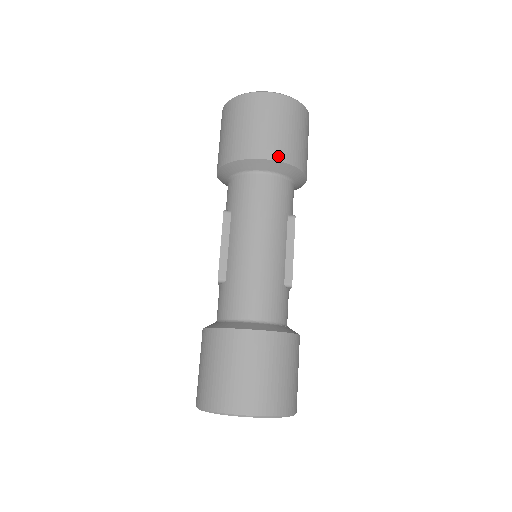
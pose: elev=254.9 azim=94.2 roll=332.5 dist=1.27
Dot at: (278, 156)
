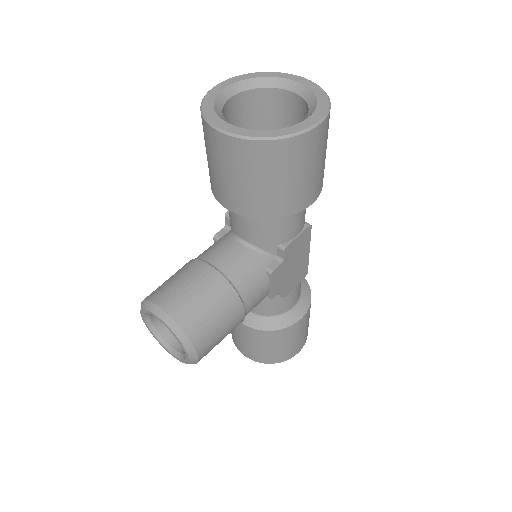
Dot at: occluded
